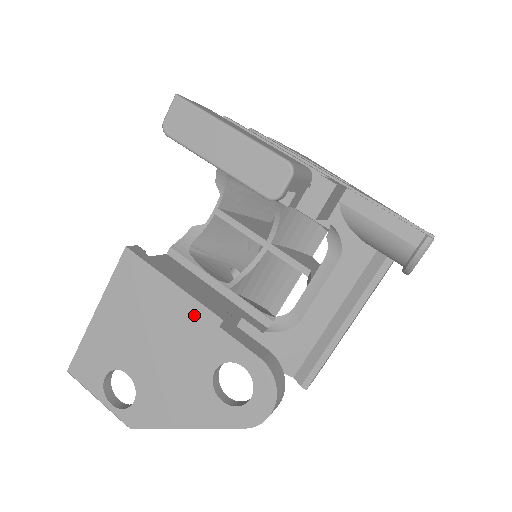
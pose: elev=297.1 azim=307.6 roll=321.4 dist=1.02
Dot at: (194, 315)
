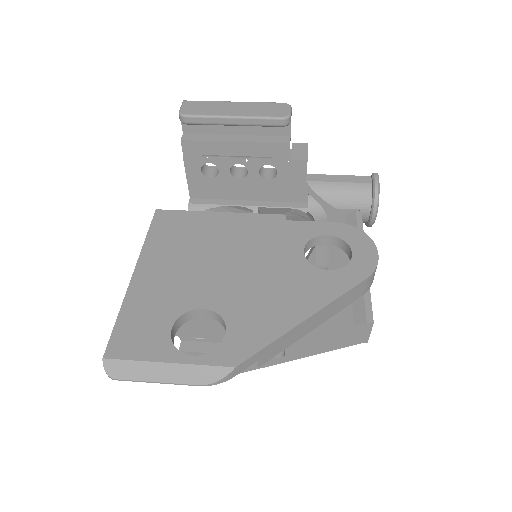
Dot at: (256, 223)
